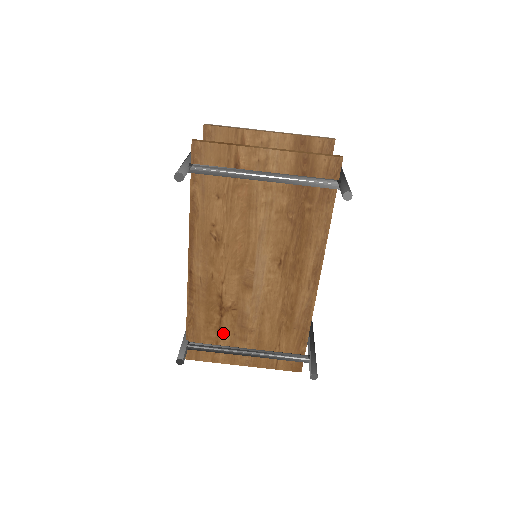
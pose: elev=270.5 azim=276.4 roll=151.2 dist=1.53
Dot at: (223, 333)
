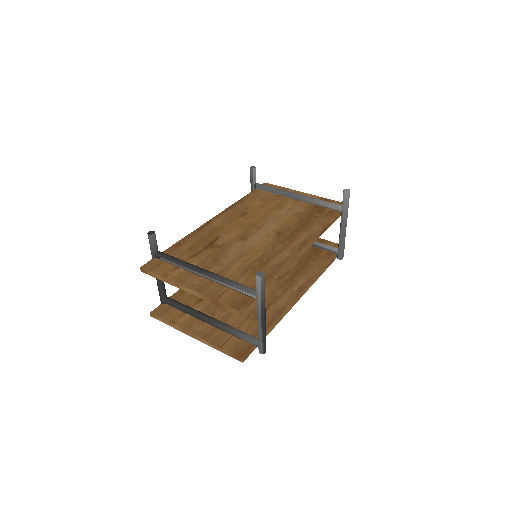
Dot at: (194, 259)
